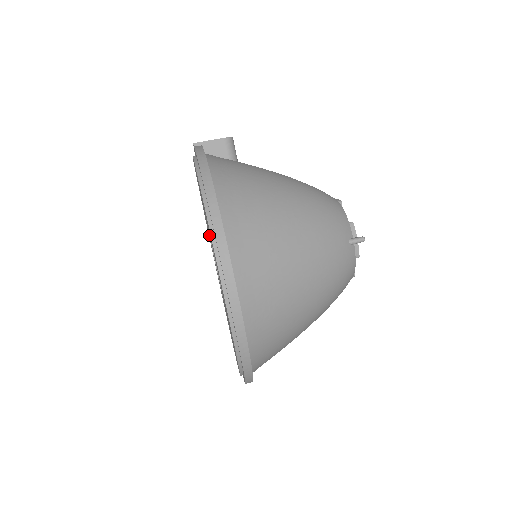
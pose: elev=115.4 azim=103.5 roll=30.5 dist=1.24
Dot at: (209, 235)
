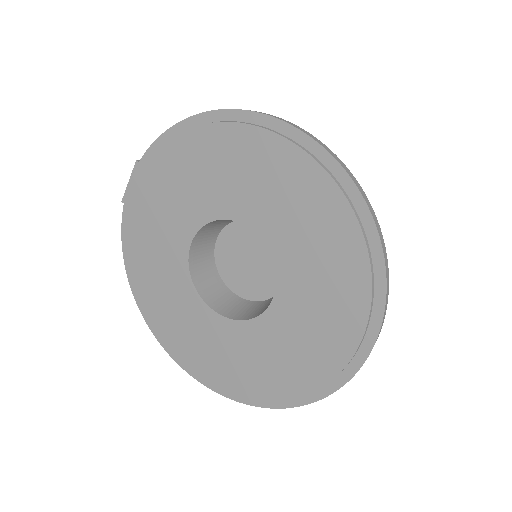
Dot at: (189, 271)
